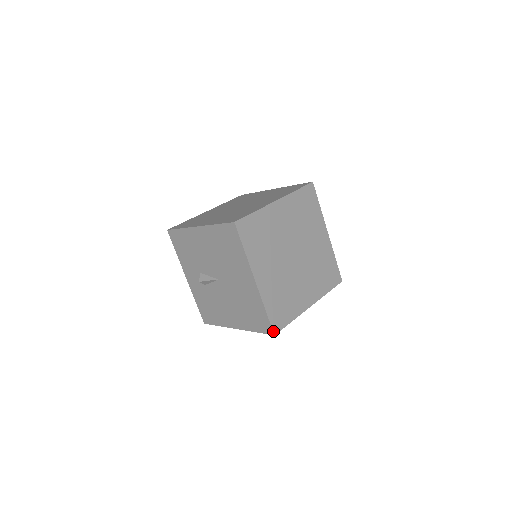
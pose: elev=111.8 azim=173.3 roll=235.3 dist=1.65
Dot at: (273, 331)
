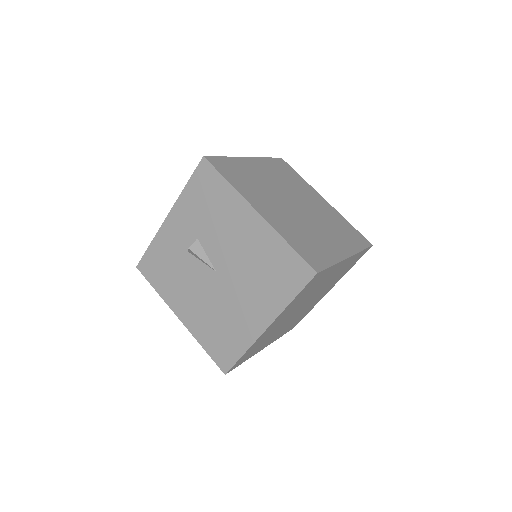
Dot at: (228, 371)
